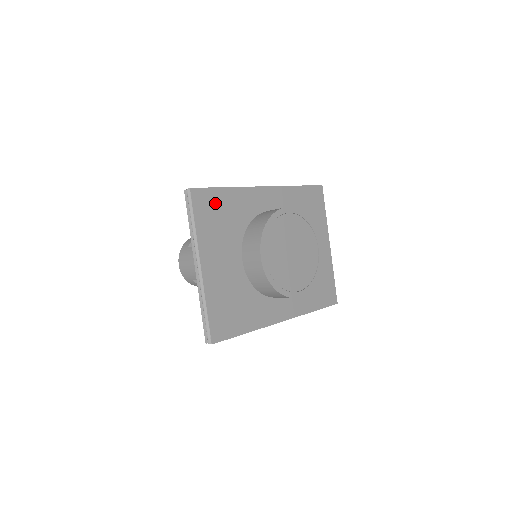
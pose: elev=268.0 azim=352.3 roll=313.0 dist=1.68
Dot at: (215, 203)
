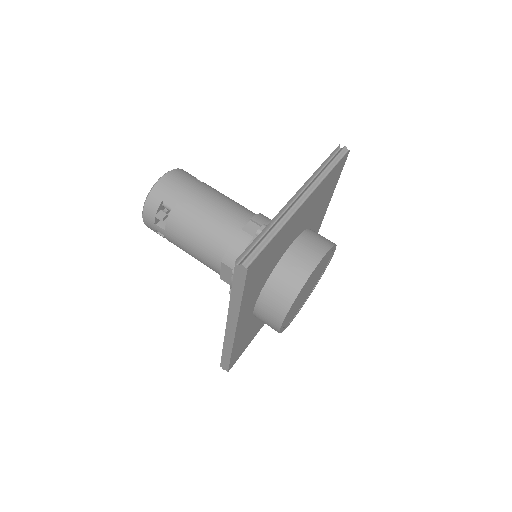
Dot at: (333, 183)
